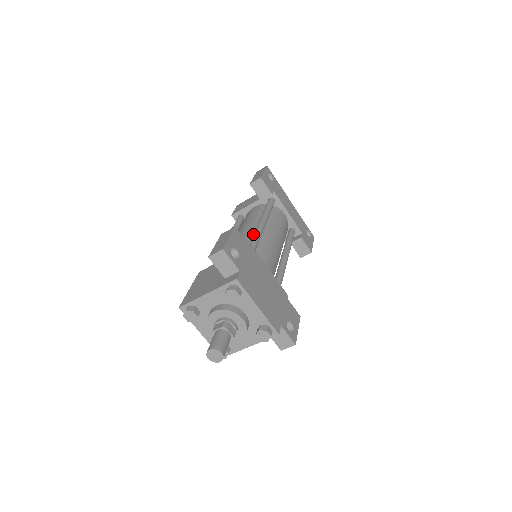
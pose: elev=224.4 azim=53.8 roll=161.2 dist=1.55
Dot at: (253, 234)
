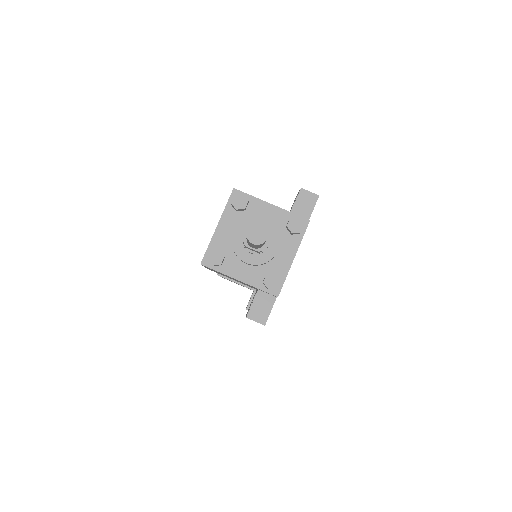
Dot at: occluded
